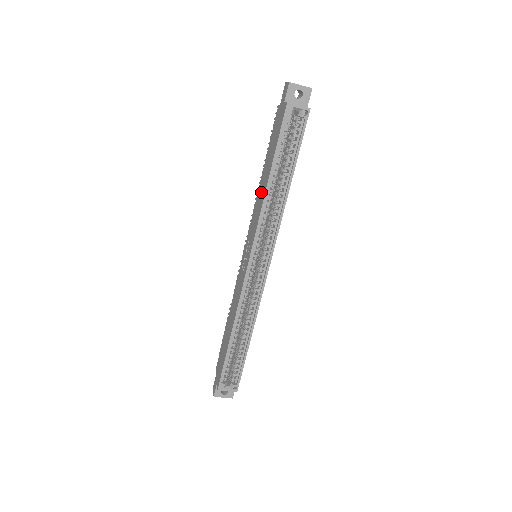
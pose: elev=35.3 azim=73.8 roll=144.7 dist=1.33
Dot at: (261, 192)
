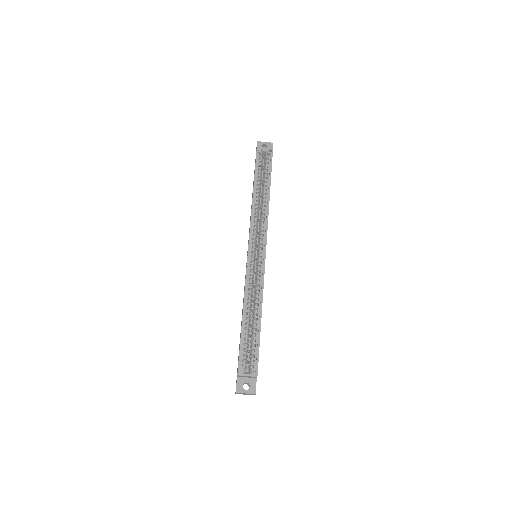
Dot at: (251, 207)
